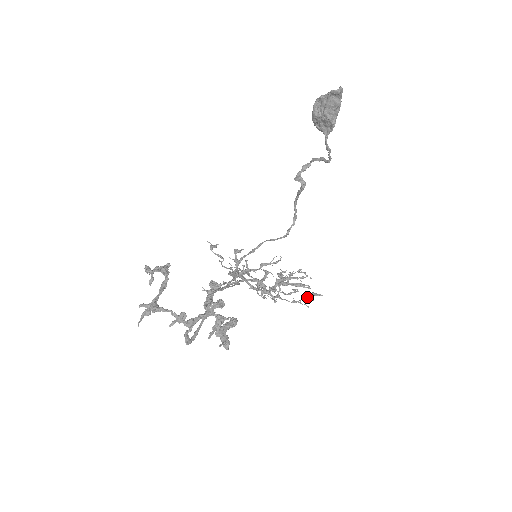
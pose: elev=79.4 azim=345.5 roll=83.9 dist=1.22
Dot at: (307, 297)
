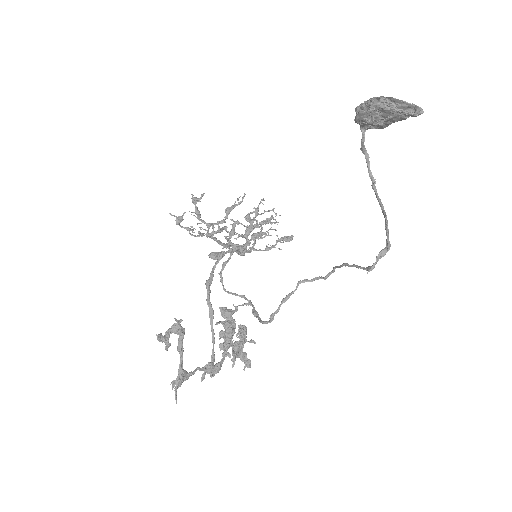
Dot at: (280, 241)
